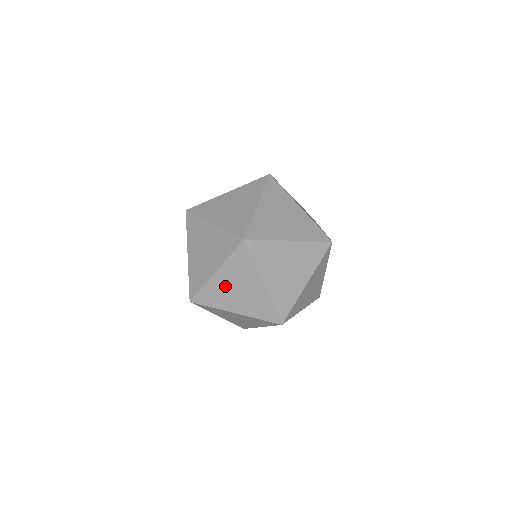
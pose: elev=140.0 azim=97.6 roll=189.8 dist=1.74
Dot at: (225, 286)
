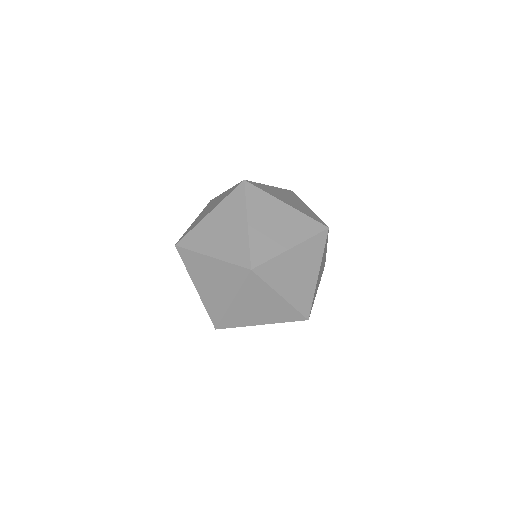
Dot at: (245, 309)
